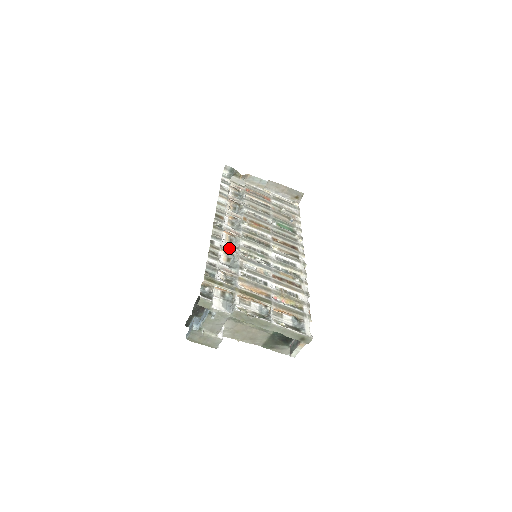
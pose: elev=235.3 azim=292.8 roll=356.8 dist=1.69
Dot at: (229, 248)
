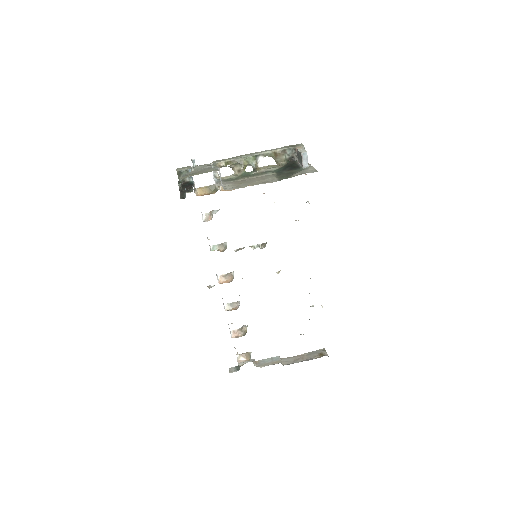
Dot at: (220, 250)
